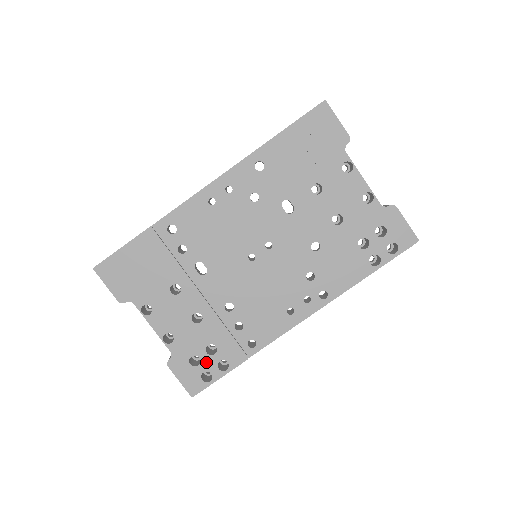
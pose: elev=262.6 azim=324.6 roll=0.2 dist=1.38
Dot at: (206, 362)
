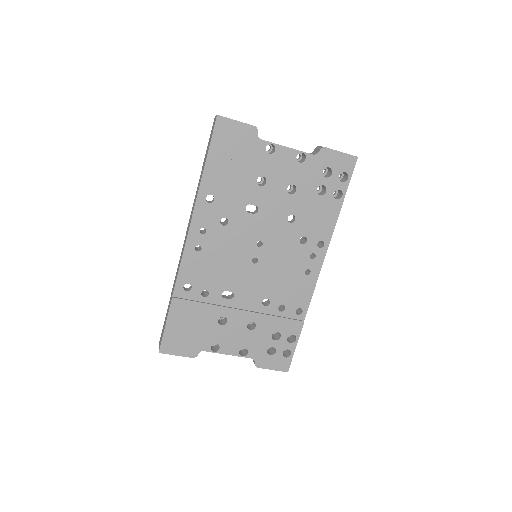
Dot at: (279, 346)
